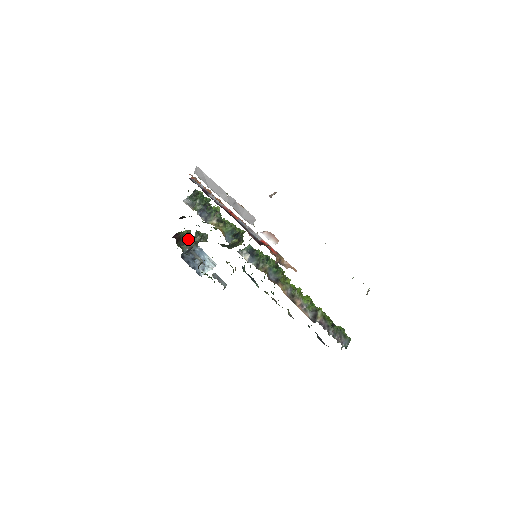
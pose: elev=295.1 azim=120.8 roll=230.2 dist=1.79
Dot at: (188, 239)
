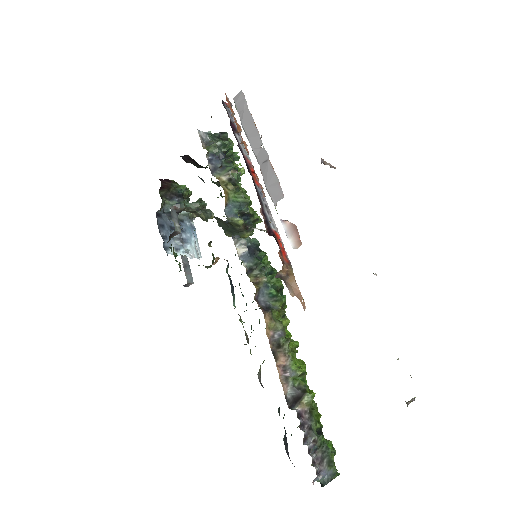
Dot at: (180, 197)
